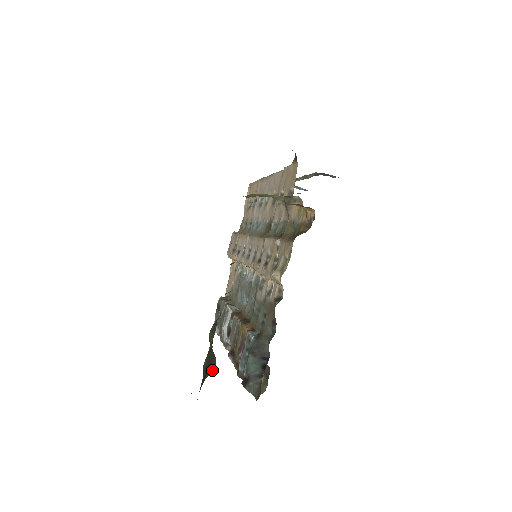
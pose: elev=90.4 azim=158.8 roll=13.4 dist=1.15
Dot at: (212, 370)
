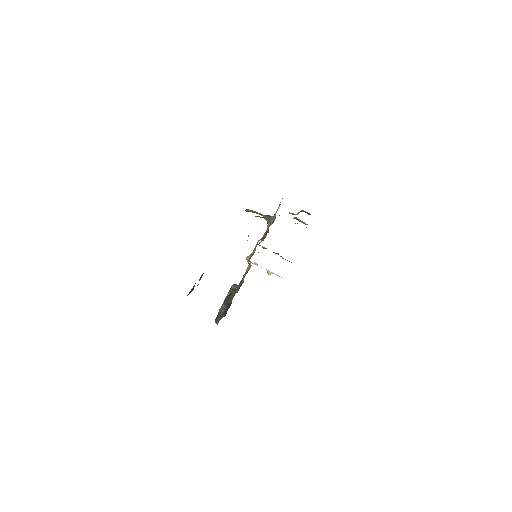
Dot at: occluded
